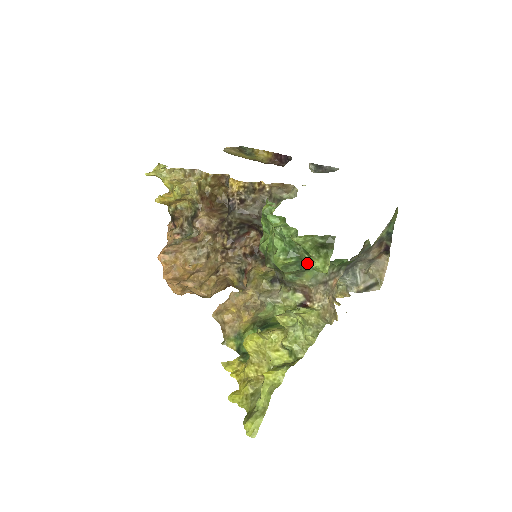
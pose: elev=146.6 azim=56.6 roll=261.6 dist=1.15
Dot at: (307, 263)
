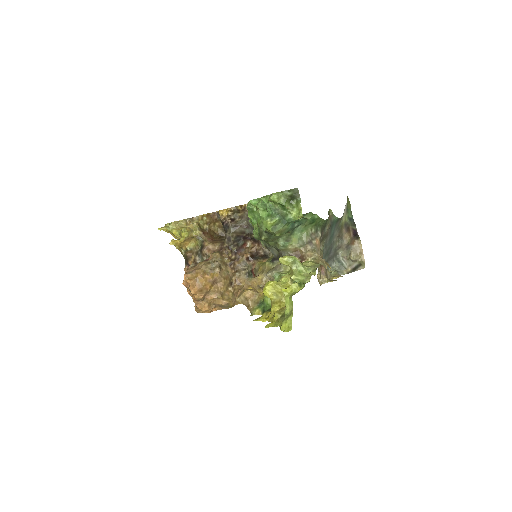
Dot at: (287, 217)
